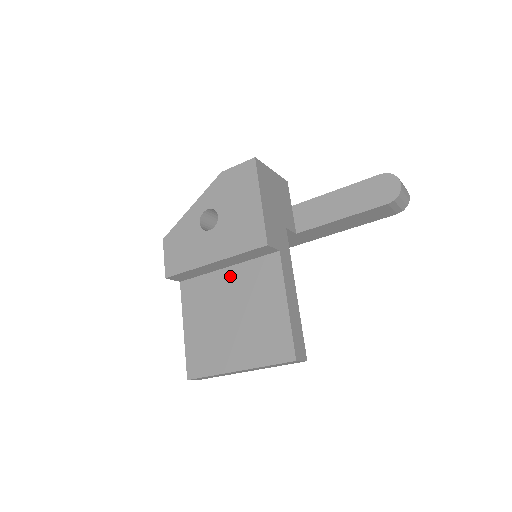
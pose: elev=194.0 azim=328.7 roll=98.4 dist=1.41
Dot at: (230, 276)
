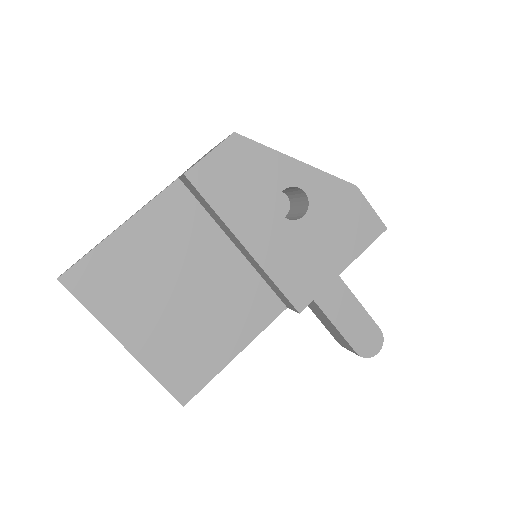
Dot at: (228, 258)
